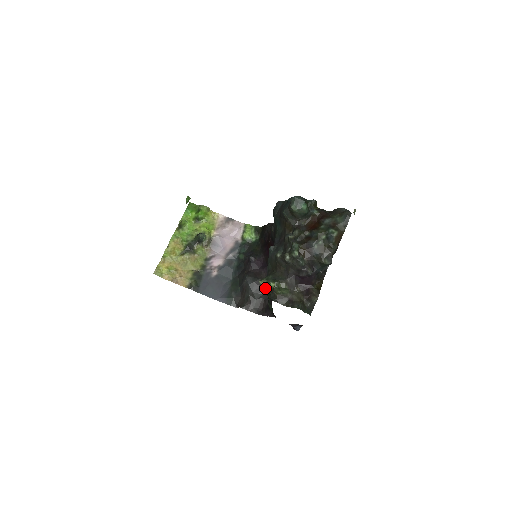
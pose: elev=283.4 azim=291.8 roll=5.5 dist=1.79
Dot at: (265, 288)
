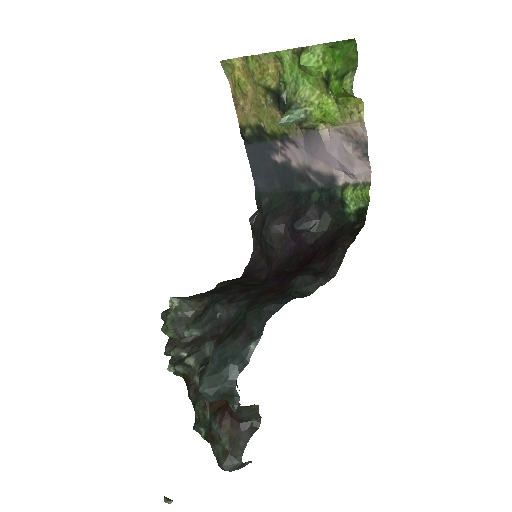
Dot at: occluded
